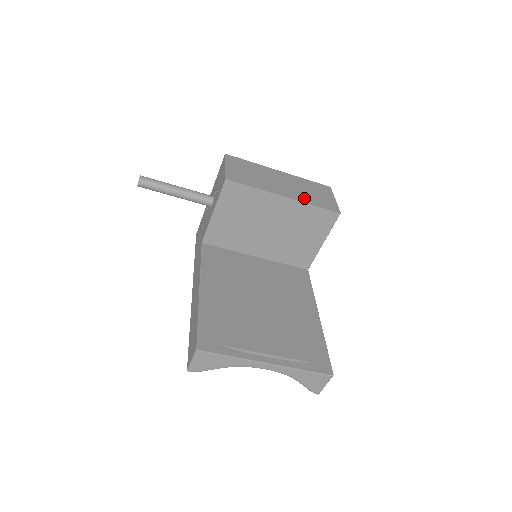
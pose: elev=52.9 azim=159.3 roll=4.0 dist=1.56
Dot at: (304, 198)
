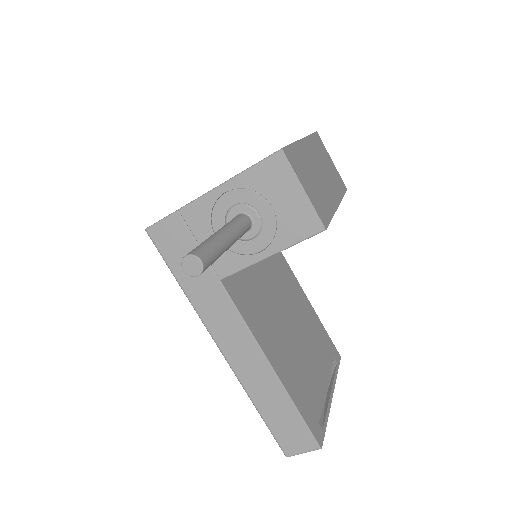
Dot at: (337, 189)
